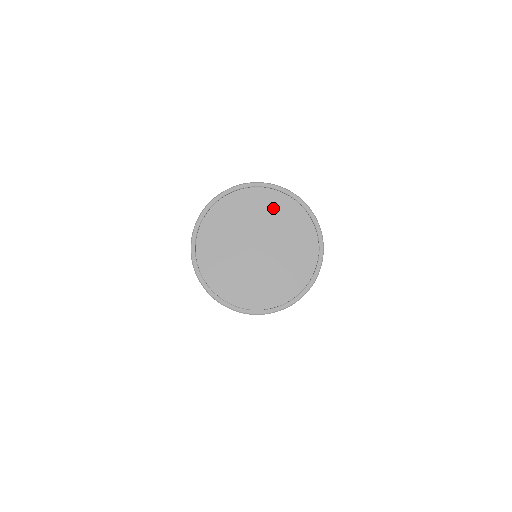
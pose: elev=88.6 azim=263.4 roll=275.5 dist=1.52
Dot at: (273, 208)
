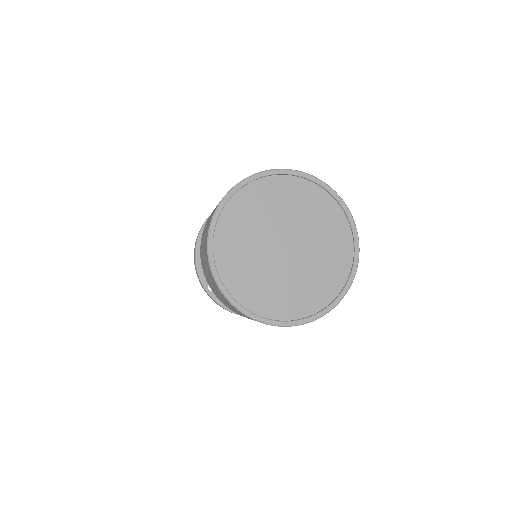
Dot at: (306, 201)
